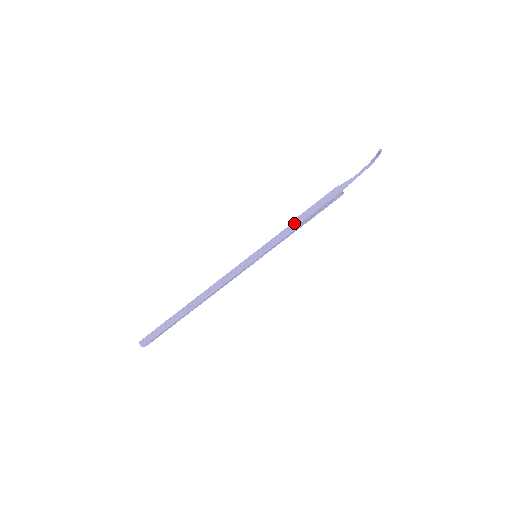
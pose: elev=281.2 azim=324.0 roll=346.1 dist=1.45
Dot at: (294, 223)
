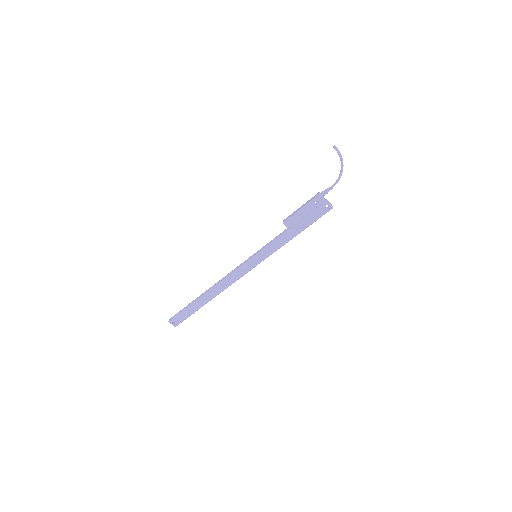
Dot at: (287, 229)
